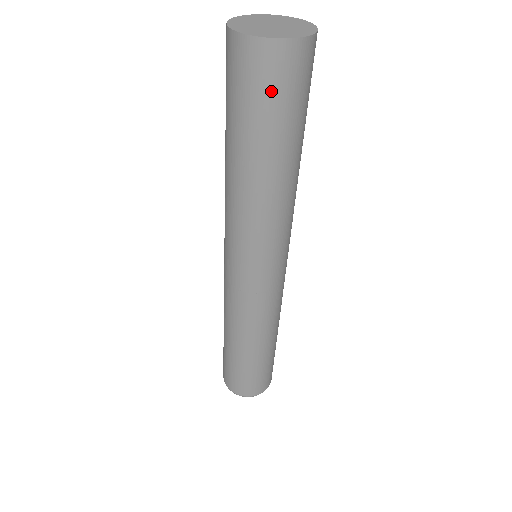
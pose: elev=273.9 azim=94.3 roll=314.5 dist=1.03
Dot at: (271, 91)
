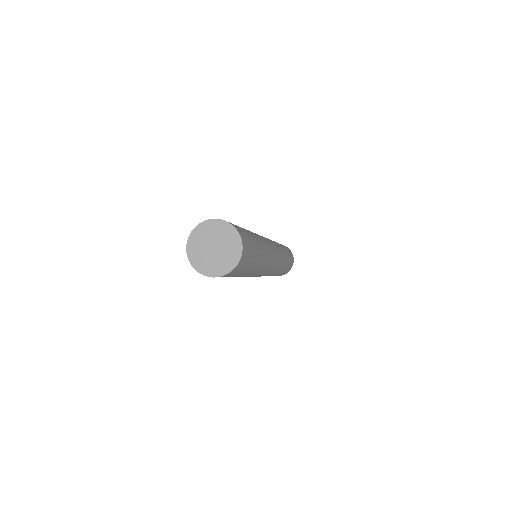
Dot at: occluded
